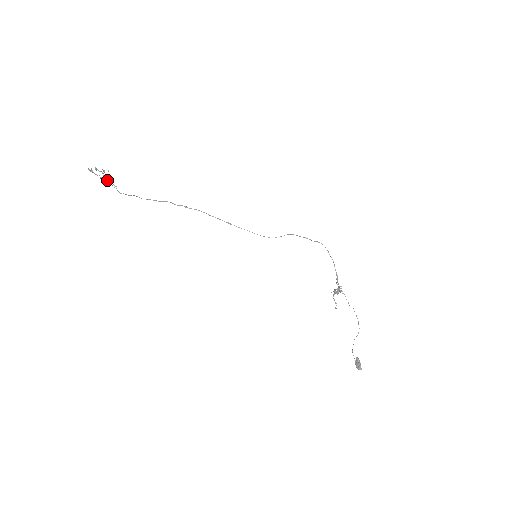
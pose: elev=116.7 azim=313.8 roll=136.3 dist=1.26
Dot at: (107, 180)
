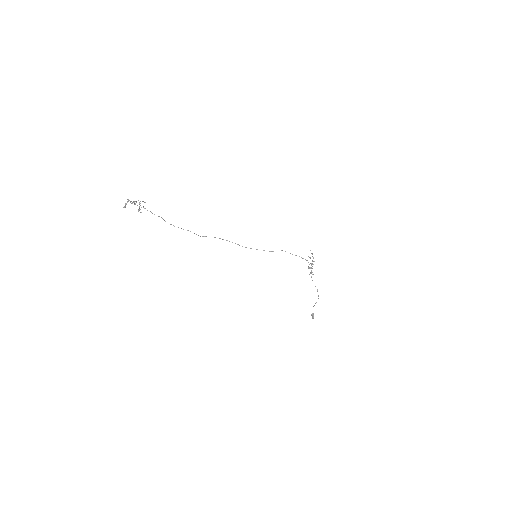
Dot at: (139, 208)
